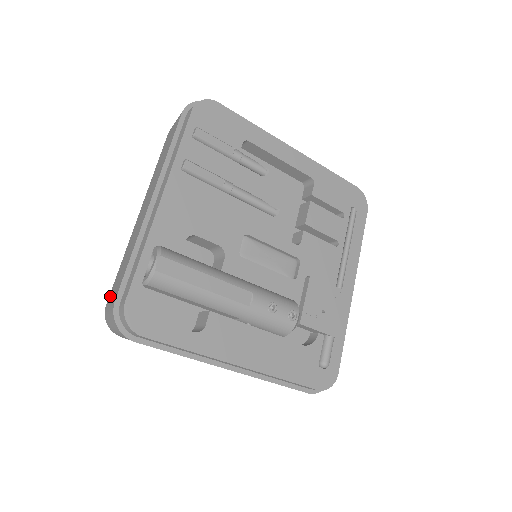
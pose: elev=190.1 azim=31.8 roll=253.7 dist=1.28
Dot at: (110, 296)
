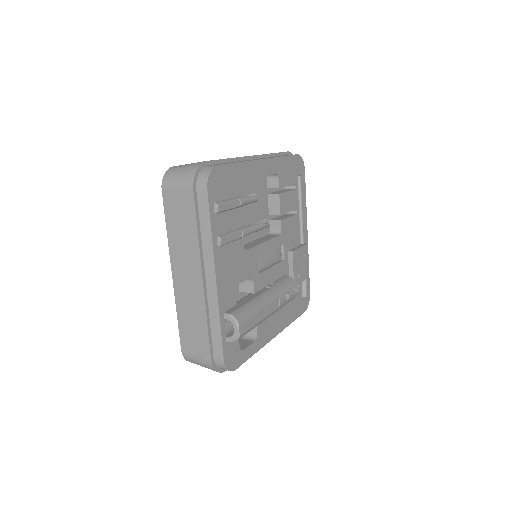
Dot at: (186, 346)
